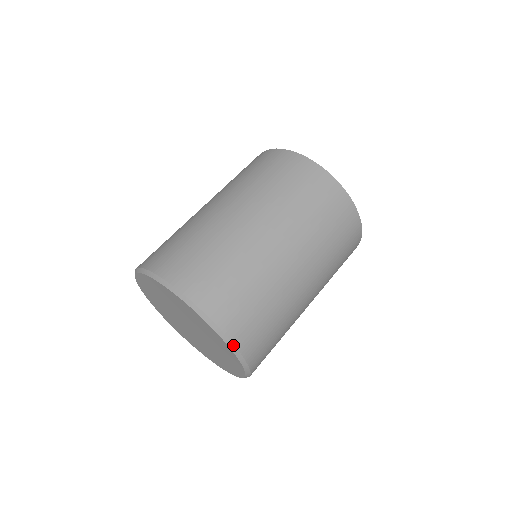
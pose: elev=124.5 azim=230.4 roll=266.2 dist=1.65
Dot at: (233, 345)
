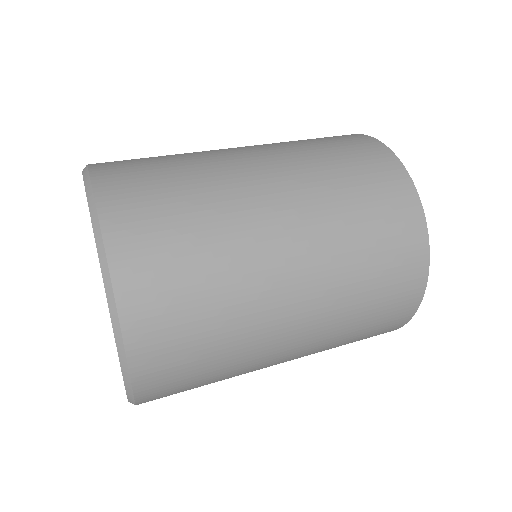
Dot at: (134, 402)
